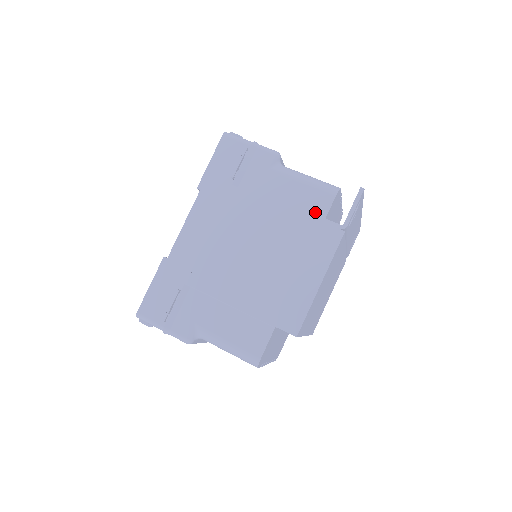
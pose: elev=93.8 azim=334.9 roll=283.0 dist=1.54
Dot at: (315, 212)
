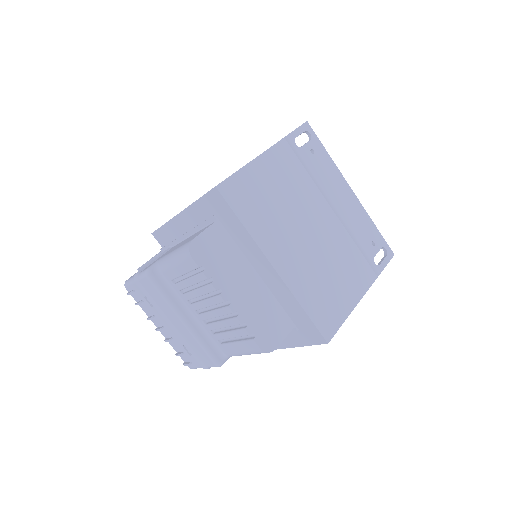
Dot at: occluded
